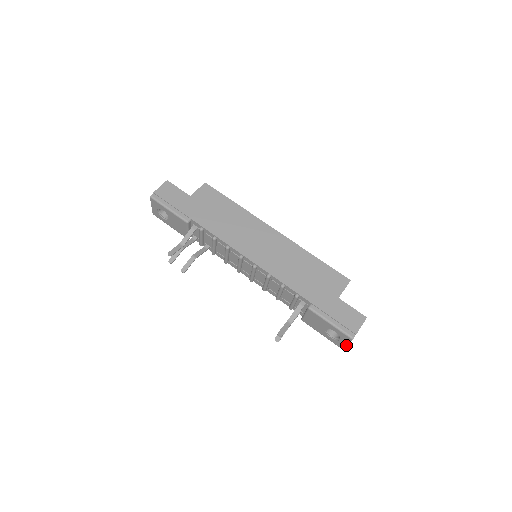
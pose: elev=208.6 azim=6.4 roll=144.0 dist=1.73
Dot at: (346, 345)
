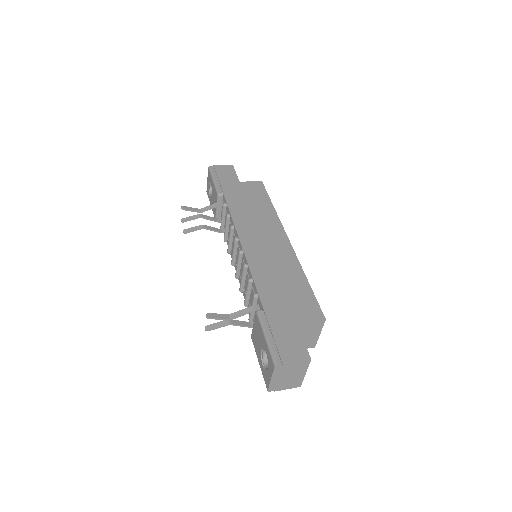
Dot at: (270, 380)
